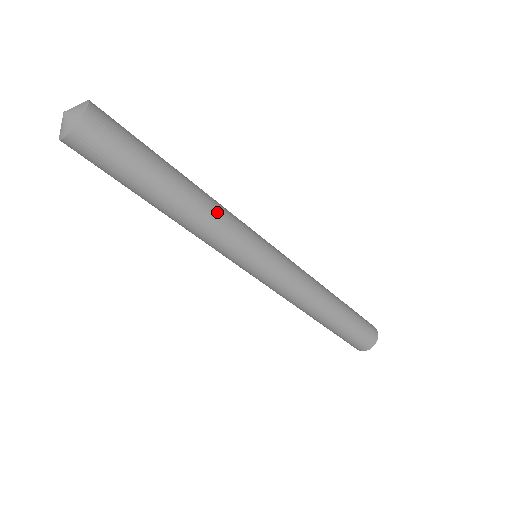
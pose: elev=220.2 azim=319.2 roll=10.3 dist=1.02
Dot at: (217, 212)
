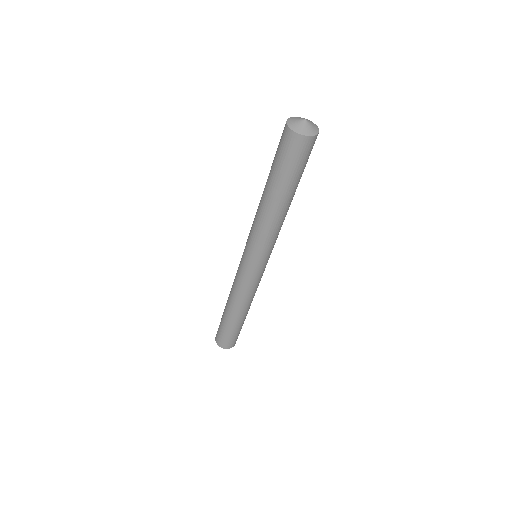
Dot at: (279, 226)
